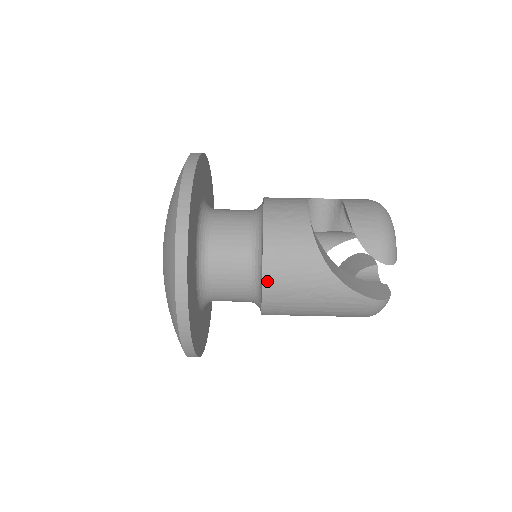
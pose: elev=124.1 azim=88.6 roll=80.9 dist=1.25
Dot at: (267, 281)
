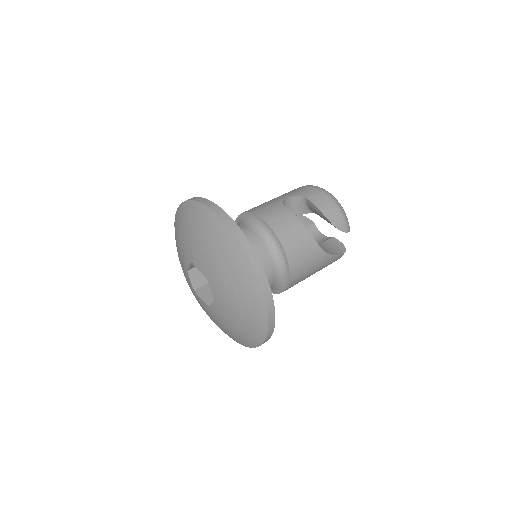
Dot at: (292, 276)
